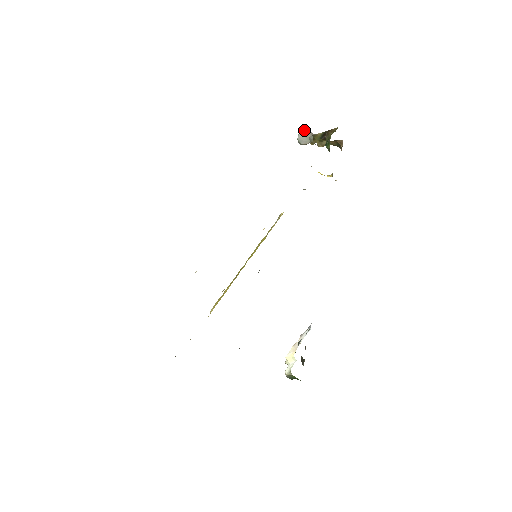
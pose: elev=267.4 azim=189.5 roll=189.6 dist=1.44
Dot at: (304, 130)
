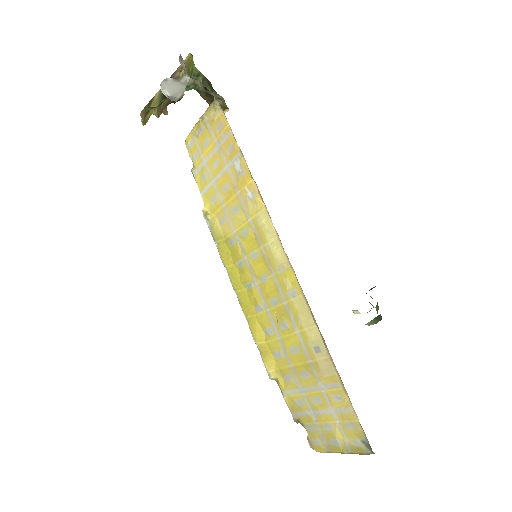
Dot at: (165, 81)
